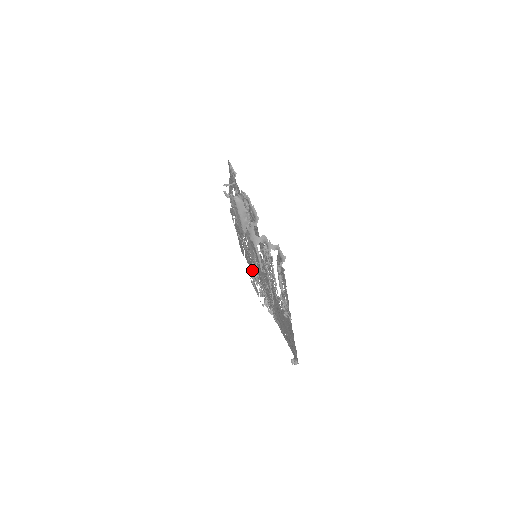
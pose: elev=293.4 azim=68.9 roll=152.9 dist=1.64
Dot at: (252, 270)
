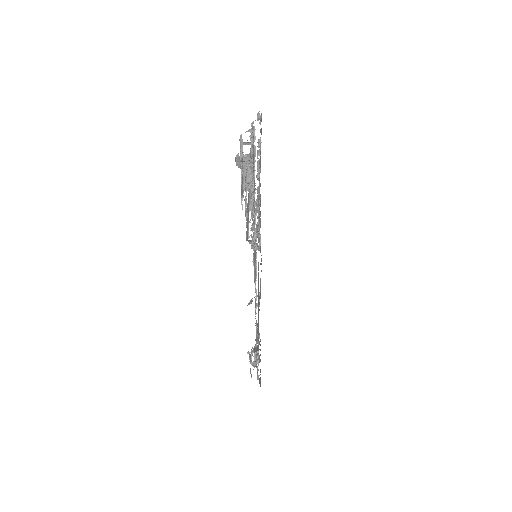
Dot at: occluded
